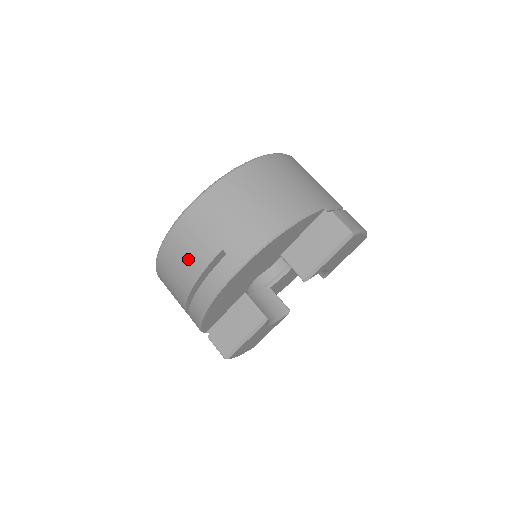
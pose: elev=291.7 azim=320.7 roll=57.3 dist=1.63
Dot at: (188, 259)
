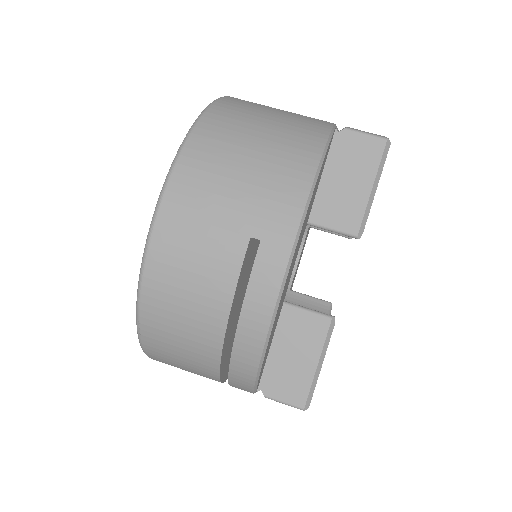
Dot at: (199, 285)
